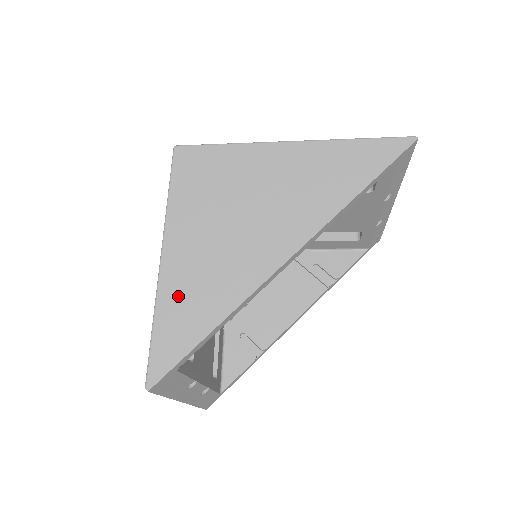
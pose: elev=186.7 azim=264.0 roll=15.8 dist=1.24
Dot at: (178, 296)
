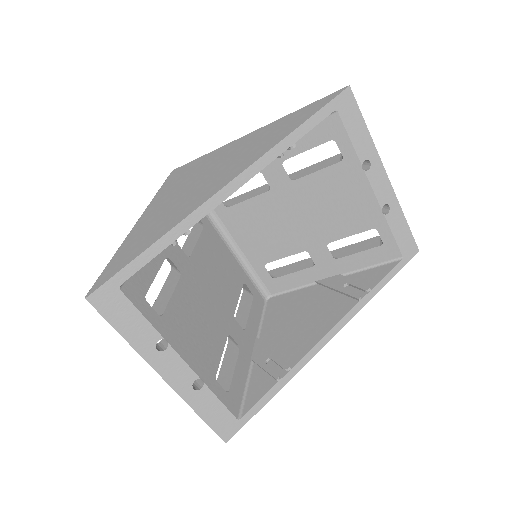
Dot at: (136, 238)
